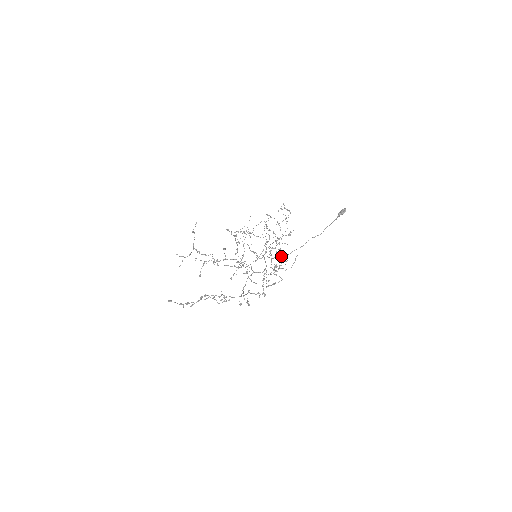
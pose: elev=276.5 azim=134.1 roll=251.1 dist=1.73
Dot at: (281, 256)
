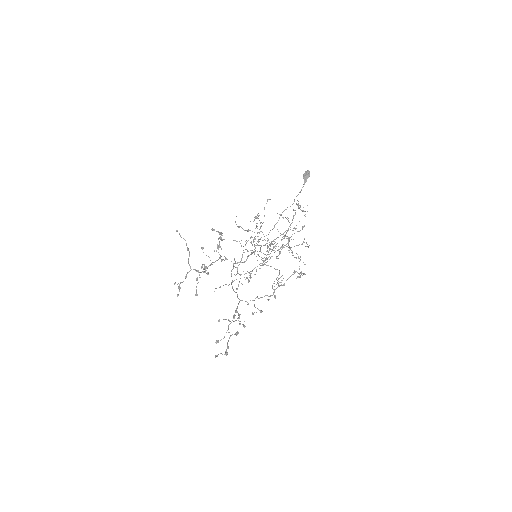
Dot at: (274, 246)
